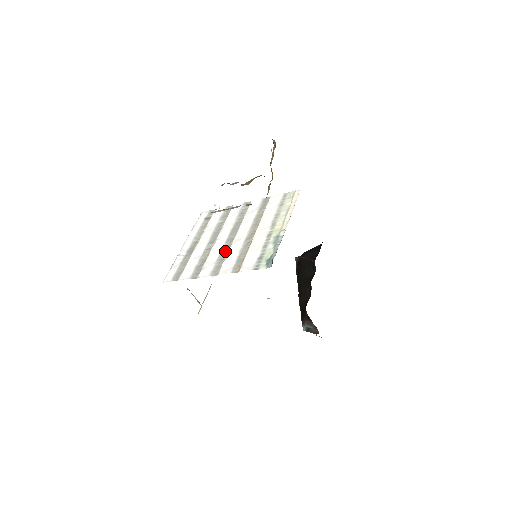
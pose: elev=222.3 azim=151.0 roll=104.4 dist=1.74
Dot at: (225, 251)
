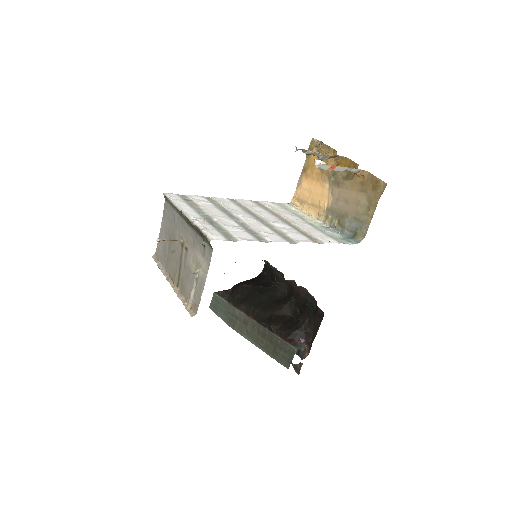
Dot at: (271, 227)
